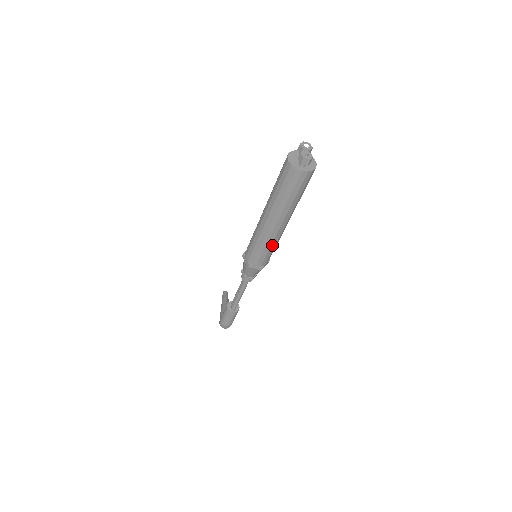
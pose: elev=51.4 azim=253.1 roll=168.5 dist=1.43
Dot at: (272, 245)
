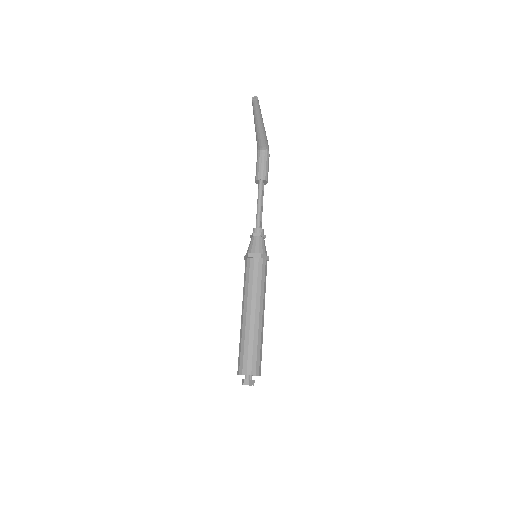
Dot at: occluded
